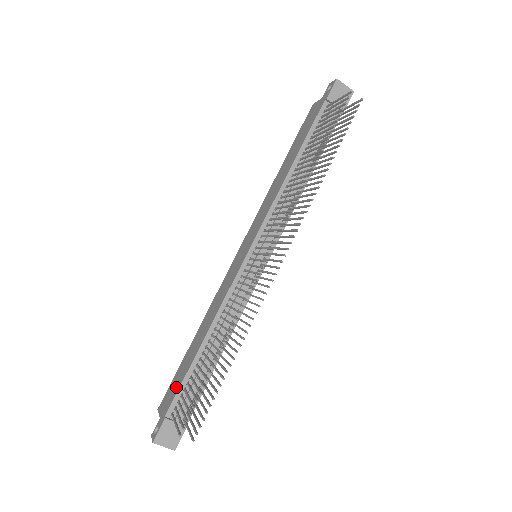
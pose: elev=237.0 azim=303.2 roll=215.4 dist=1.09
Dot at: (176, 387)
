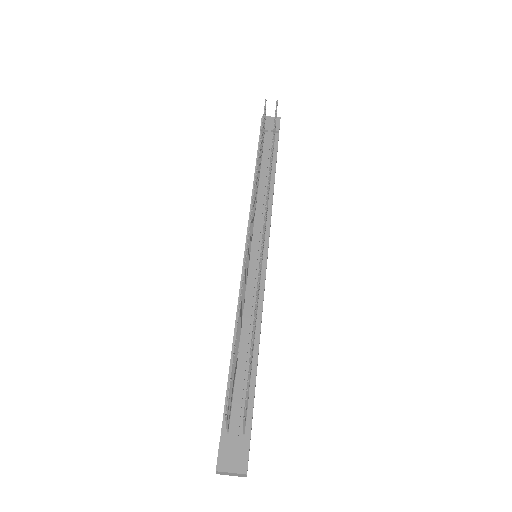
Dot at: occluded
